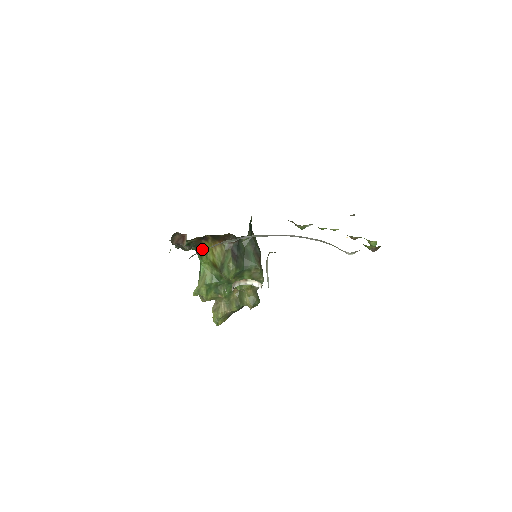
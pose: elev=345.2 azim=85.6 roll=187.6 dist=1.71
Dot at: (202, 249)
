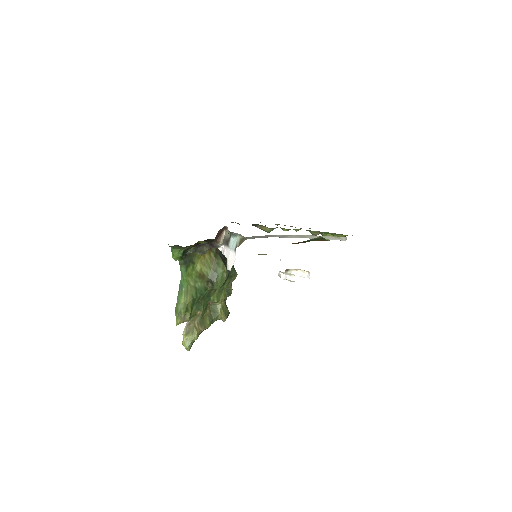
Dot at: (191, 258)
